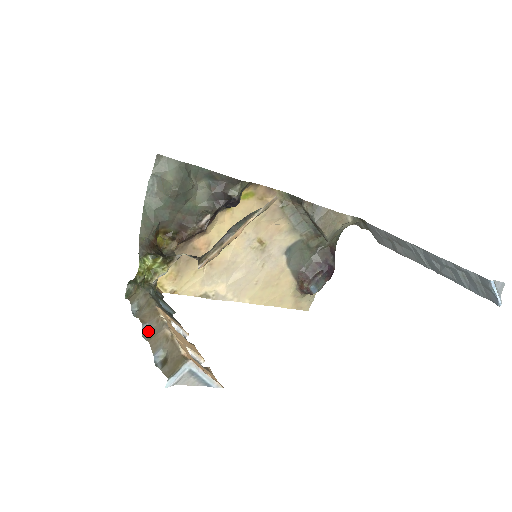
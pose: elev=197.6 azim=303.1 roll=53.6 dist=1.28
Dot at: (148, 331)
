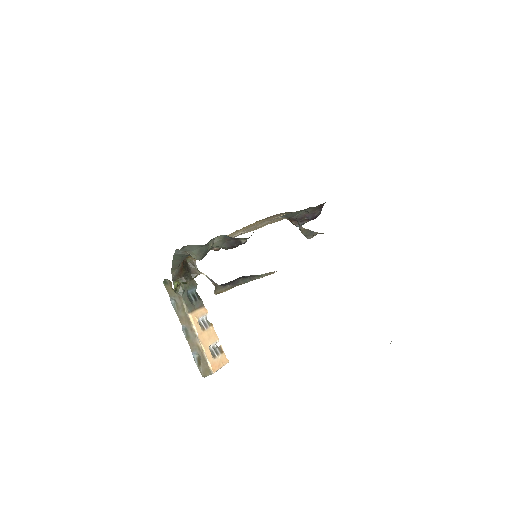
Dot at: (186, 330)
